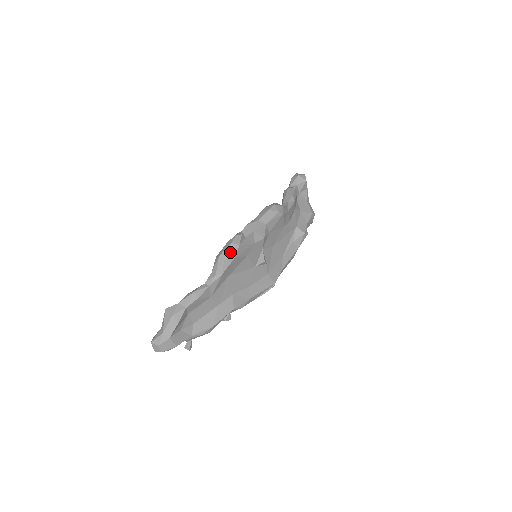
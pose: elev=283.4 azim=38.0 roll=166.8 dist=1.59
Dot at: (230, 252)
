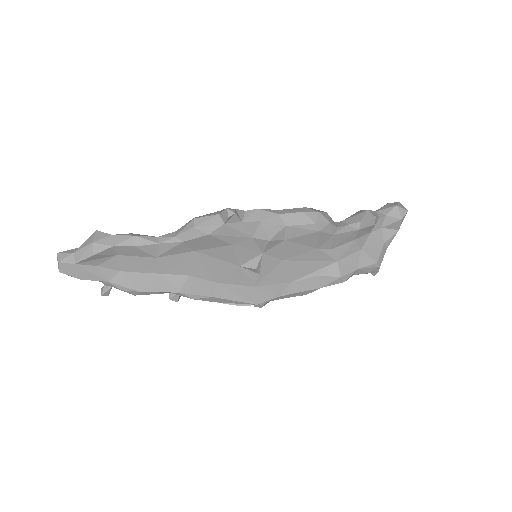
Dot at: (208, 223)
